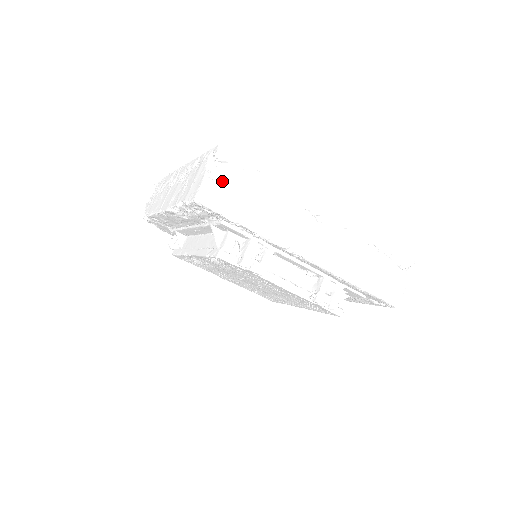
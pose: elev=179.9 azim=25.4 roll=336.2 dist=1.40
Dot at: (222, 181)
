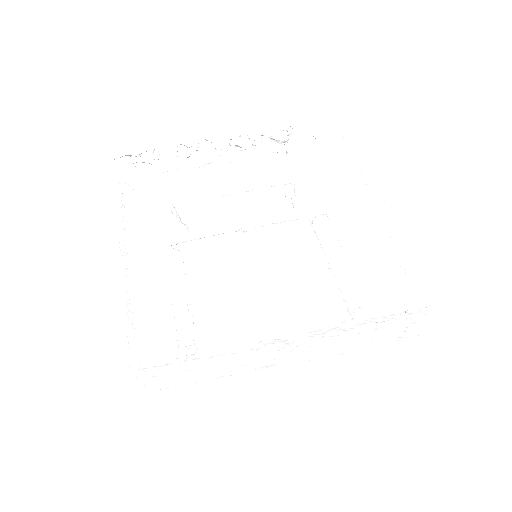
Dot at: (155, 377)
